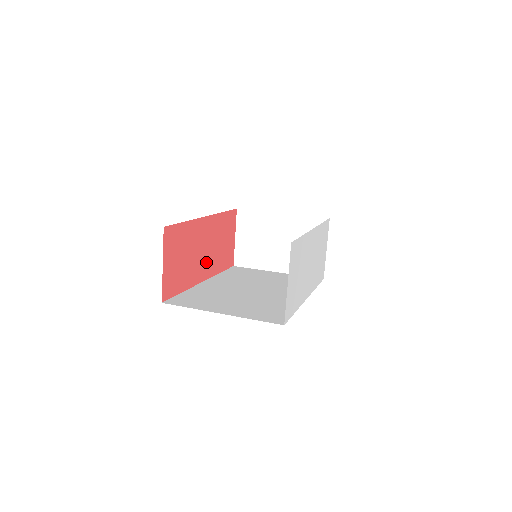
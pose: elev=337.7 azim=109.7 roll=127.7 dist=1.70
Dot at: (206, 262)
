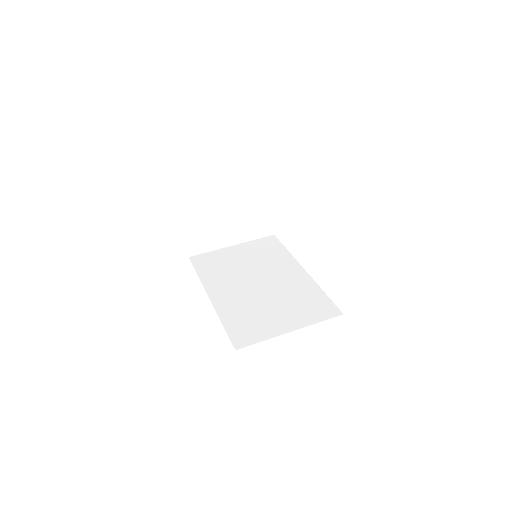
Dot at: occluded
